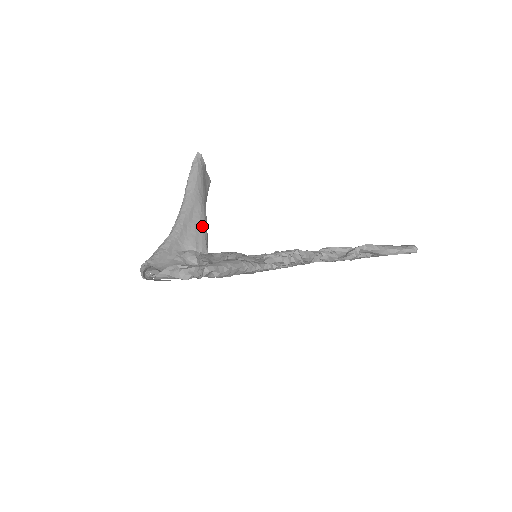
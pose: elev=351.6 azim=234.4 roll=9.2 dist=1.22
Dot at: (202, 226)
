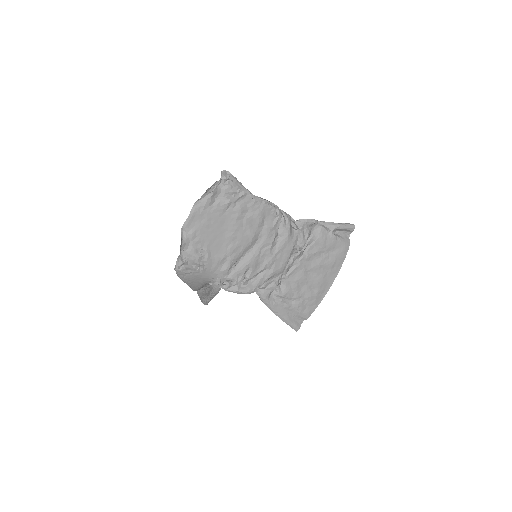
Dot at: occluded
